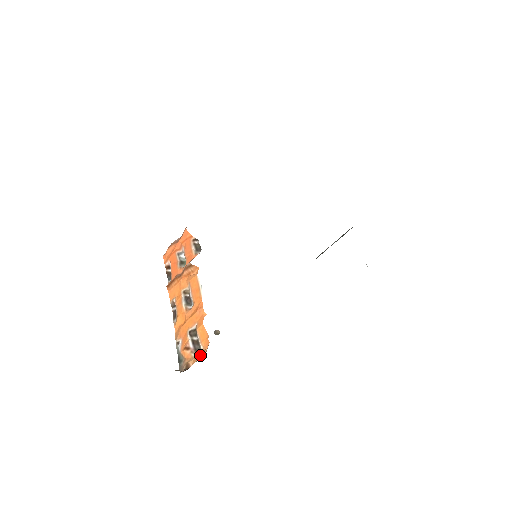
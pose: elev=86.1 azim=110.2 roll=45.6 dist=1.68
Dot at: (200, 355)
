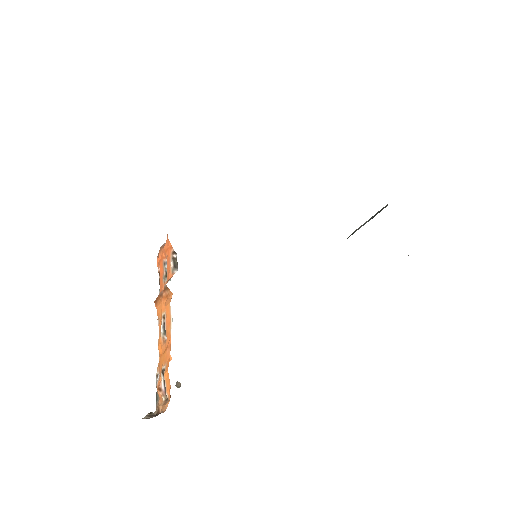
Dot at: (164, 406)
